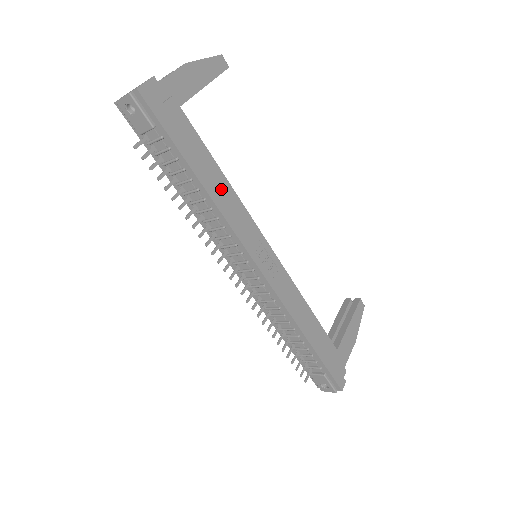
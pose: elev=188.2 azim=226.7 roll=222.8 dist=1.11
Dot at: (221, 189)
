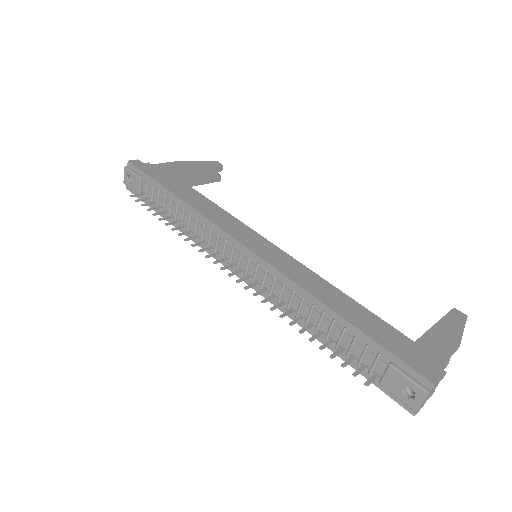
Dot at: (199, 201)
